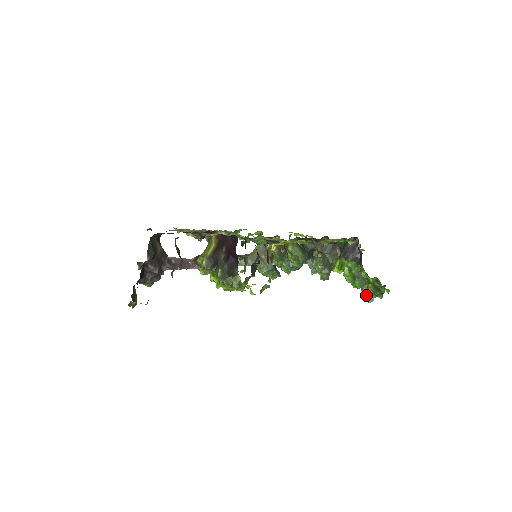
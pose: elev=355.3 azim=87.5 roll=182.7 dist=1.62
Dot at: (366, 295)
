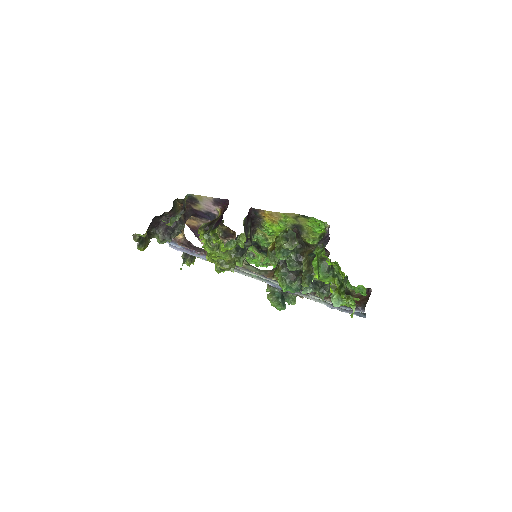
Dot at: (332, 295)
